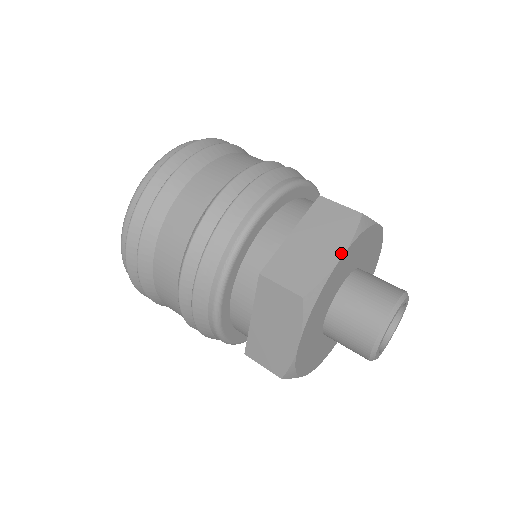
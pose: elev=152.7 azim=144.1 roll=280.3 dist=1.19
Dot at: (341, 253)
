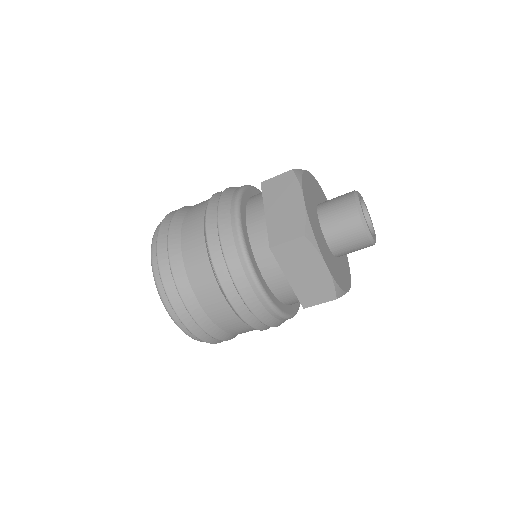
Dot at: occluded
